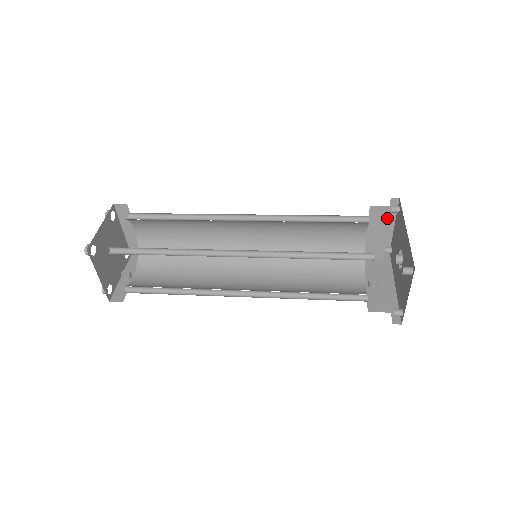
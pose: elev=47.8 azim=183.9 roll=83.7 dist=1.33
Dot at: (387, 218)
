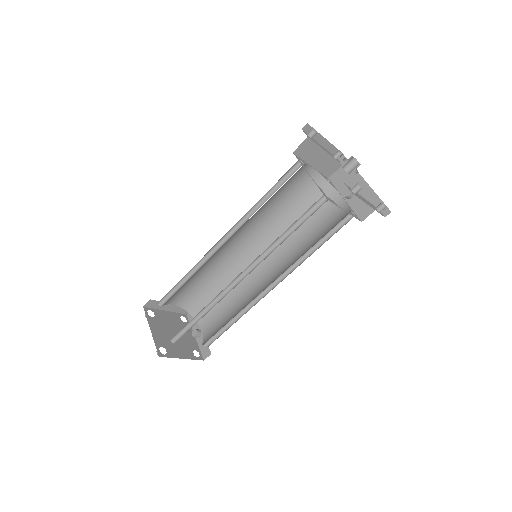
Dot at: (313, 145)
